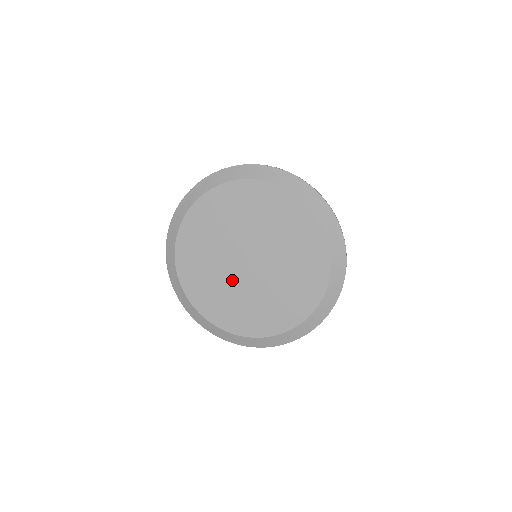
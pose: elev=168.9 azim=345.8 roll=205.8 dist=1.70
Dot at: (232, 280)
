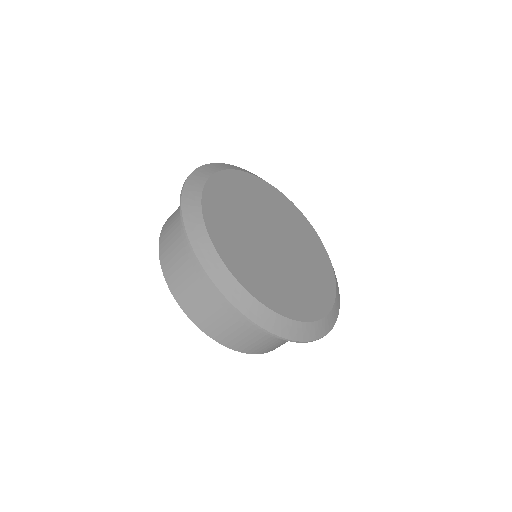
Dot at: (272, 261)
